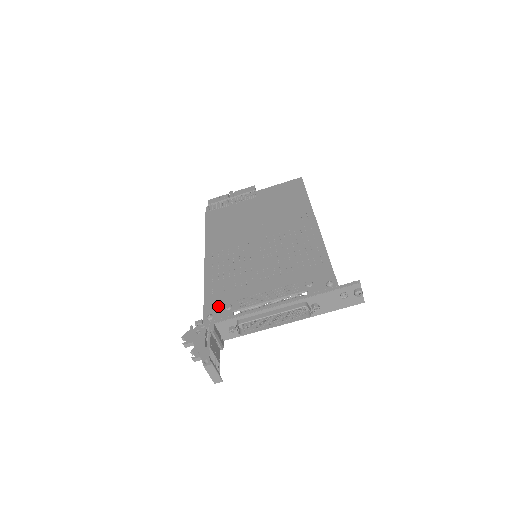
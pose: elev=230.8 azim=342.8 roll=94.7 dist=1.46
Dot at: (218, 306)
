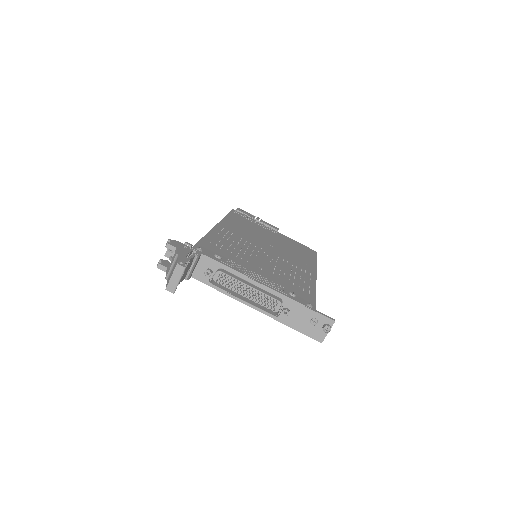
Dot at: (210, 250)
